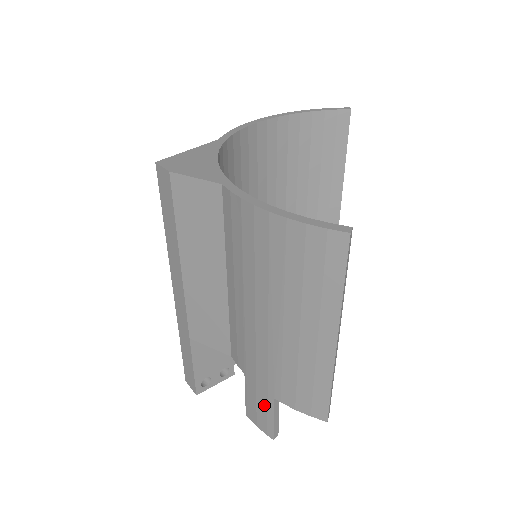
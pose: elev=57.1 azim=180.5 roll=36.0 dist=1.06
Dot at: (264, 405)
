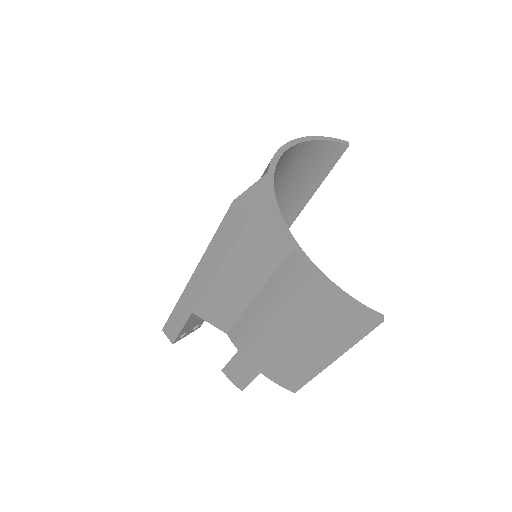
Dot at: (247, 373)
